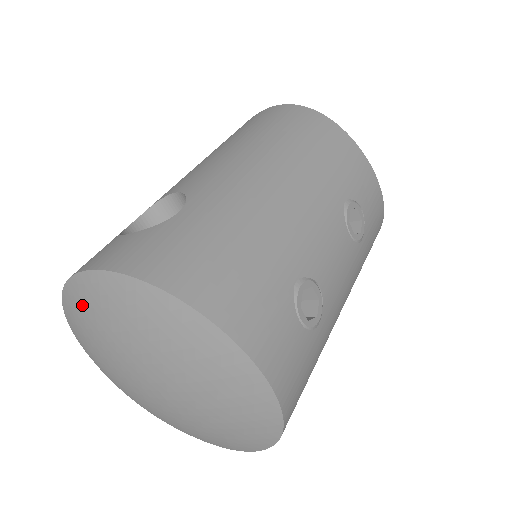
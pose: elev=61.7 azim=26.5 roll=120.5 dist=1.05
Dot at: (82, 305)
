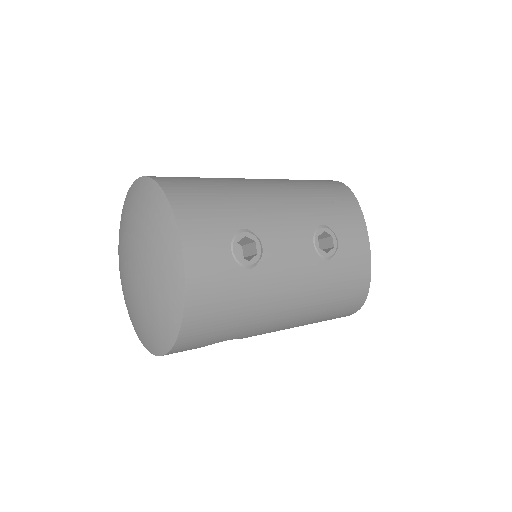
Dot at: (126, 206)
